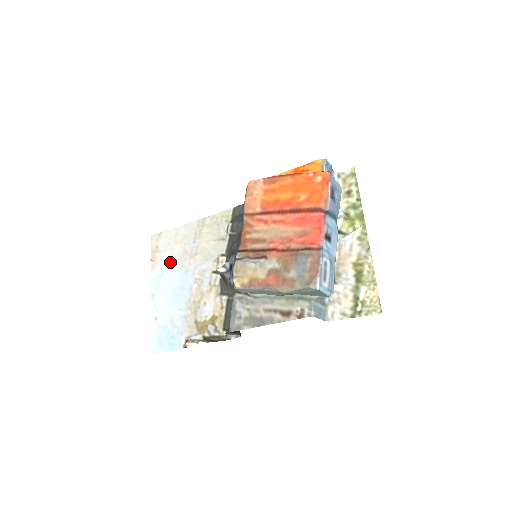
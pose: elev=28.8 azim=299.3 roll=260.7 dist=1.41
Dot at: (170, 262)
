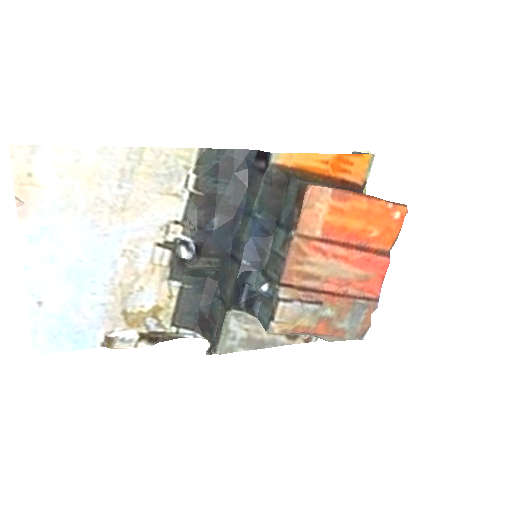
Dot at: (66, 211)
